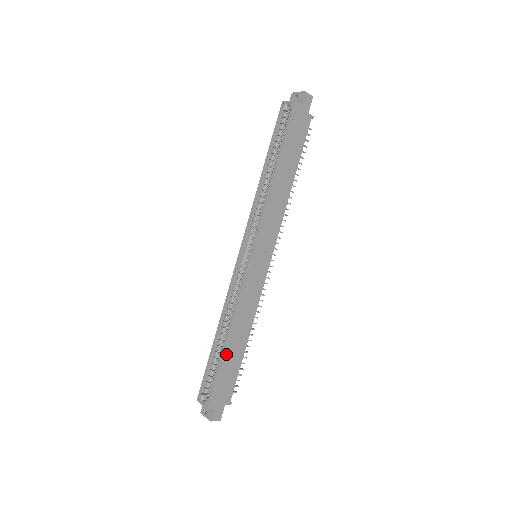
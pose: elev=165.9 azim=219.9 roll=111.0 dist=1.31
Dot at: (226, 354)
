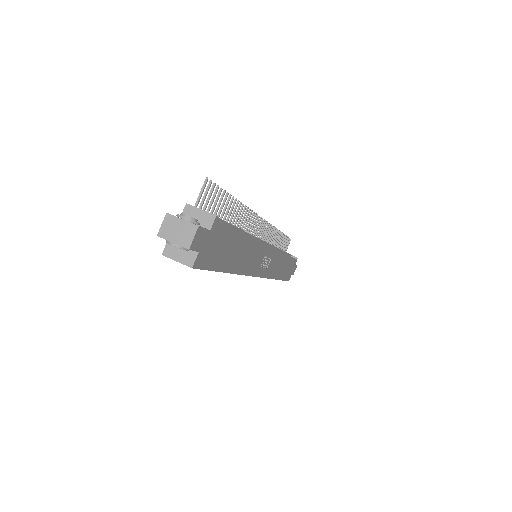
Dot at: (282, 276)
